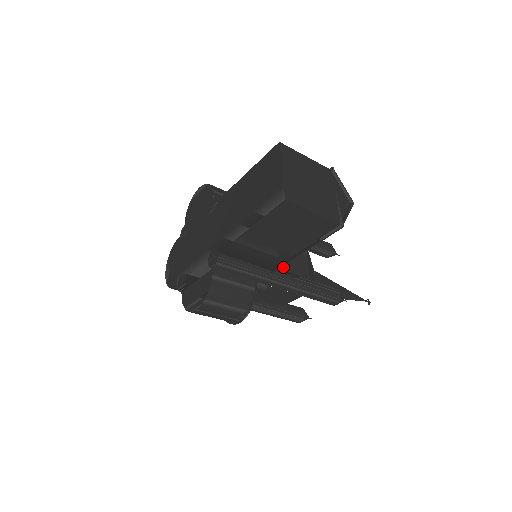
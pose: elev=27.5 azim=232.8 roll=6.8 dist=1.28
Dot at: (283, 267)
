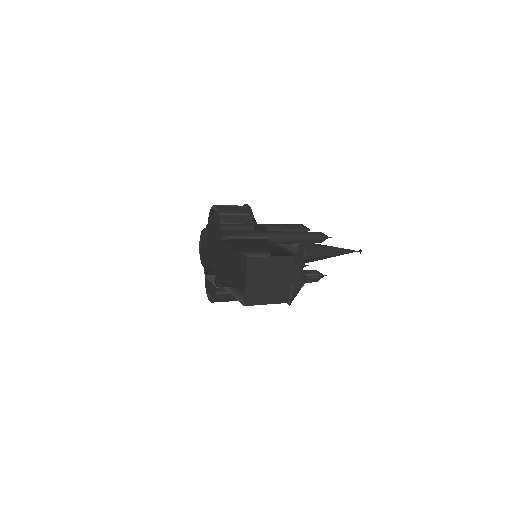
Dot at: occluded
